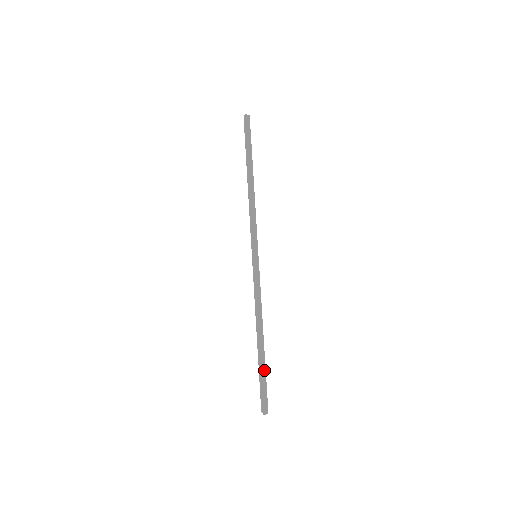
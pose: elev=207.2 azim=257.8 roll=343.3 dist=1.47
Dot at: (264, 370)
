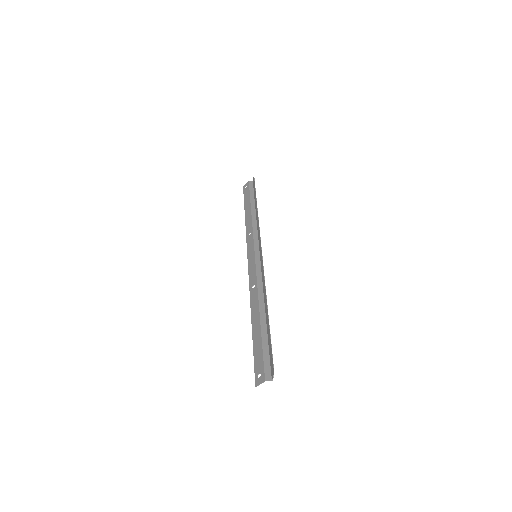
Dot at: (269, 339)
